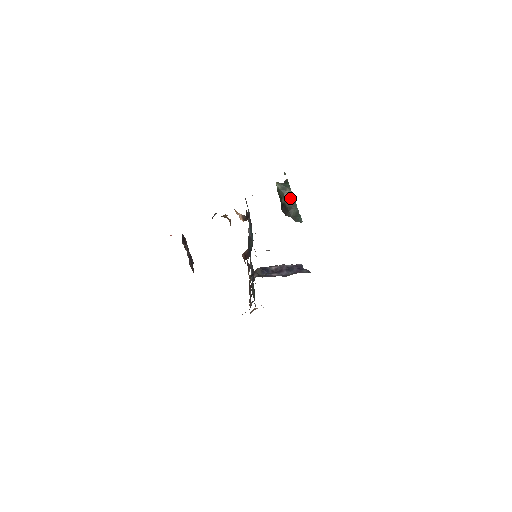
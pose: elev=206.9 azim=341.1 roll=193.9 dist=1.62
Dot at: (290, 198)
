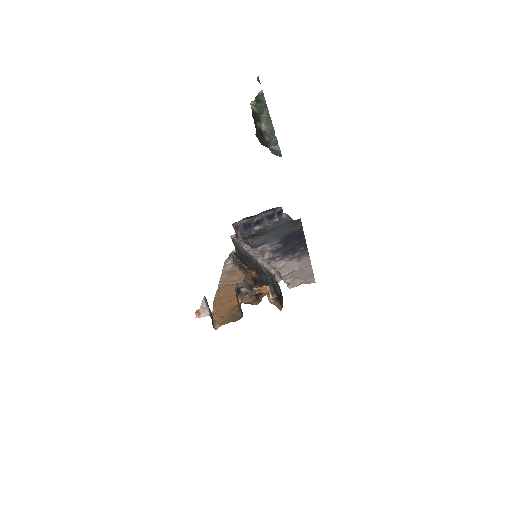
Dot at: (267, 123)
